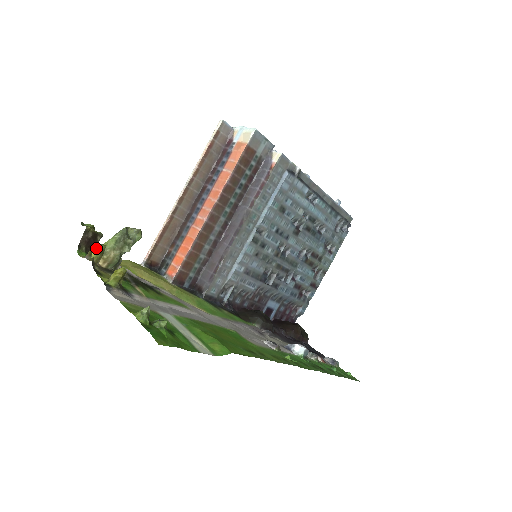
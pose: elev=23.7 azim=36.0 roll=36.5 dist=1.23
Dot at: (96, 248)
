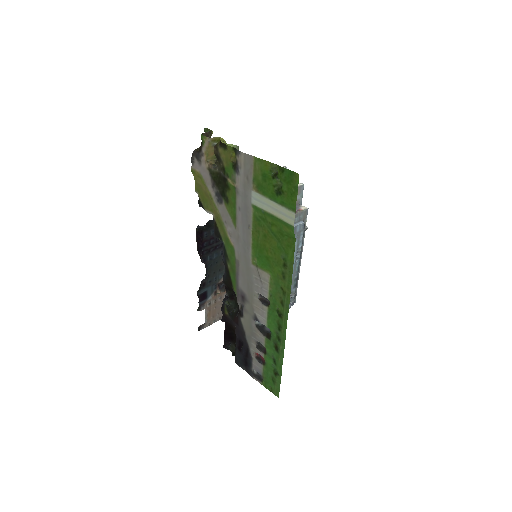
Dot at: (222, 139)
